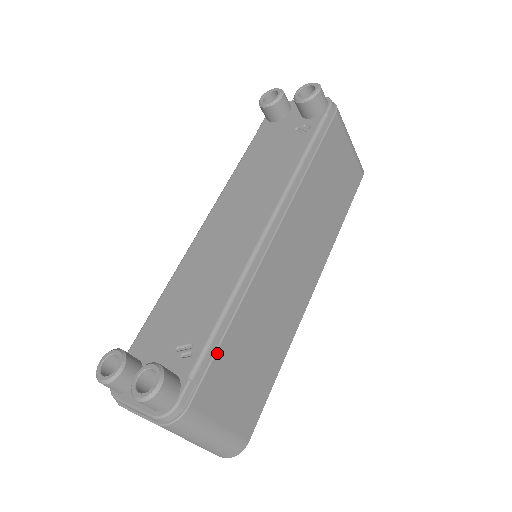
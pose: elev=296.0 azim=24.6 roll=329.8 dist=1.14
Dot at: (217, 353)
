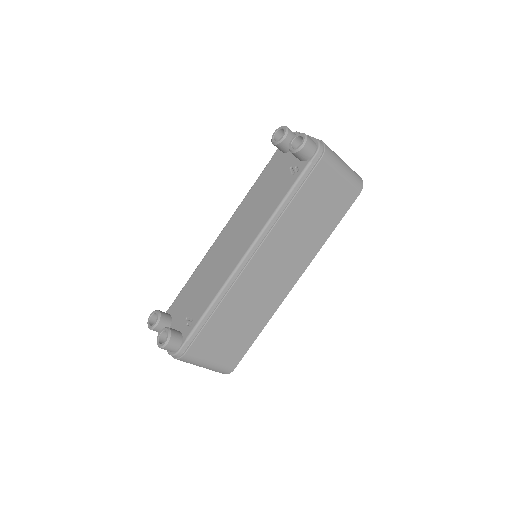
Dot at: (204, 327)
